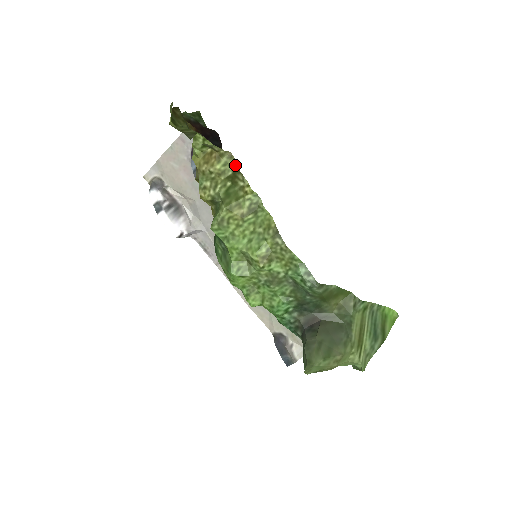
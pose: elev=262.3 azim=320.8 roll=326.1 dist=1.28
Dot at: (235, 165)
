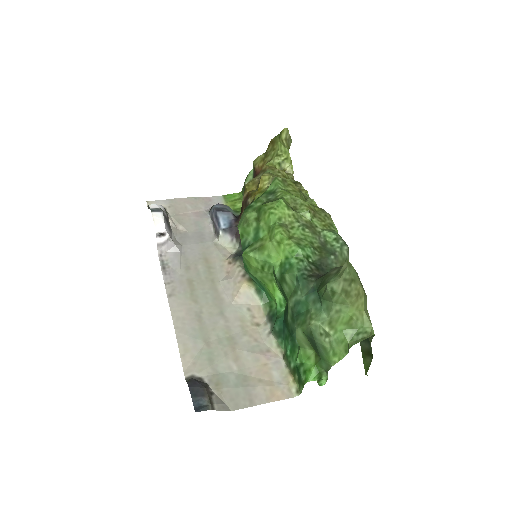
Dot at: (296, 181)
